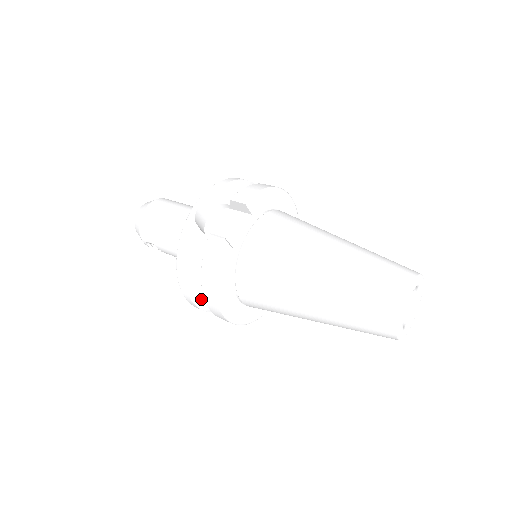
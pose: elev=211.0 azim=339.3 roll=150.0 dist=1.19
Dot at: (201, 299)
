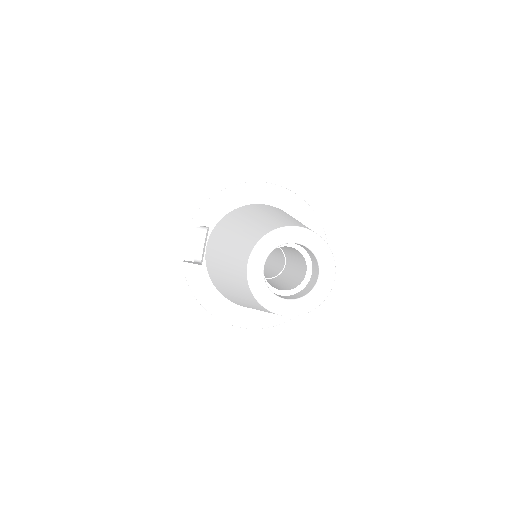
Dot at: occluded
